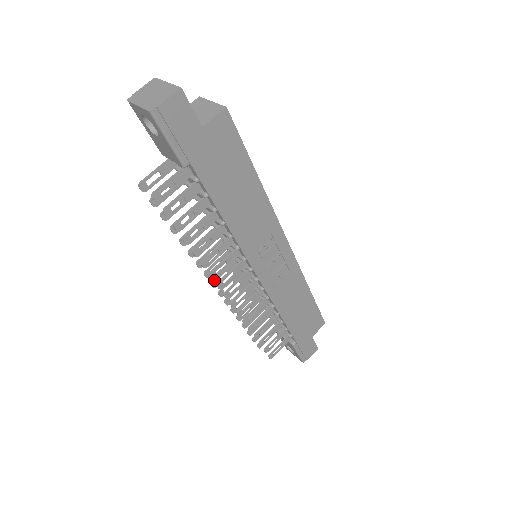
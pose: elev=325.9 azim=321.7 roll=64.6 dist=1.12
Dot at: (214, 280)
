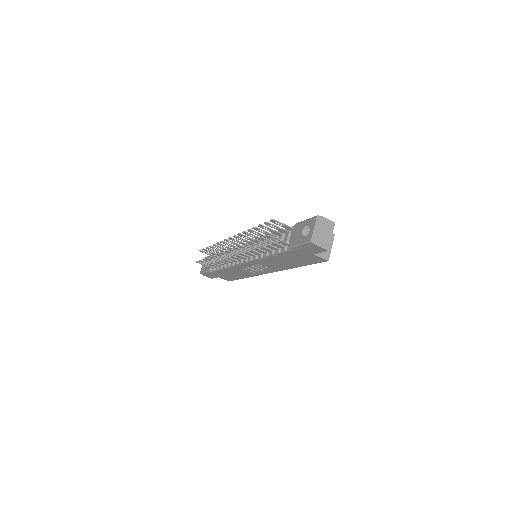
Dot at: (233, 239)
